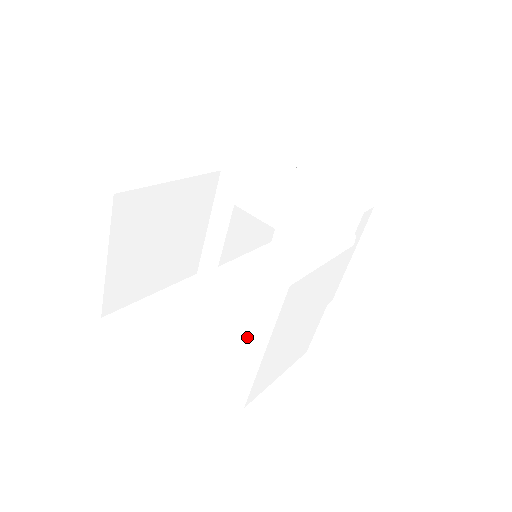
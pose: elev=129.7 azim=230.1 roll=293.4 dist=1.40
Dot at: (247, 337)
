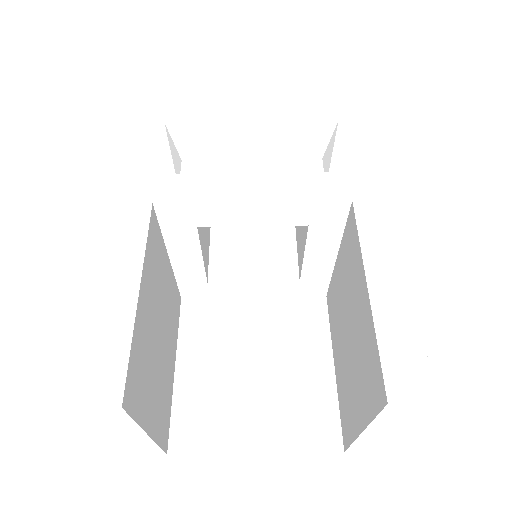
Dot at: occluded
